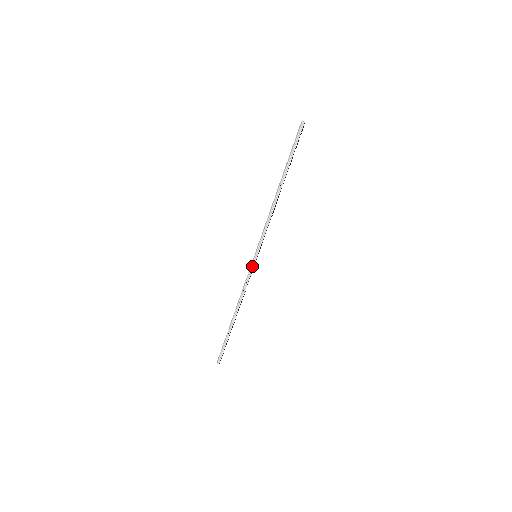
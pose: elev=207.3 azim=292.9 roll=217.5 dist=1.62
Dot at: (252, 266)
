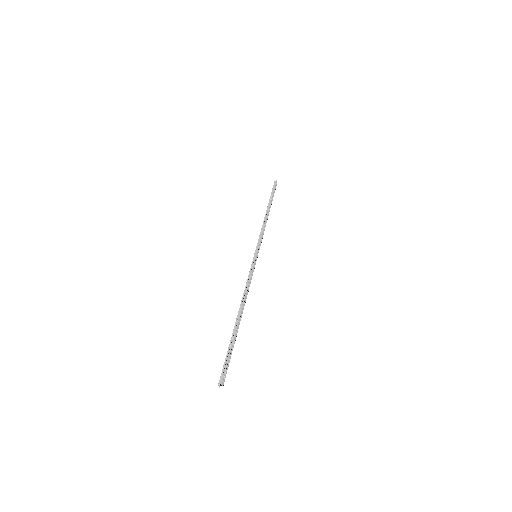
Dot at: (254, 263)
